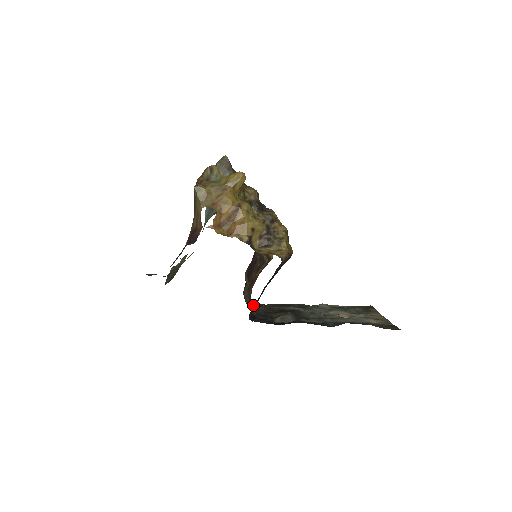
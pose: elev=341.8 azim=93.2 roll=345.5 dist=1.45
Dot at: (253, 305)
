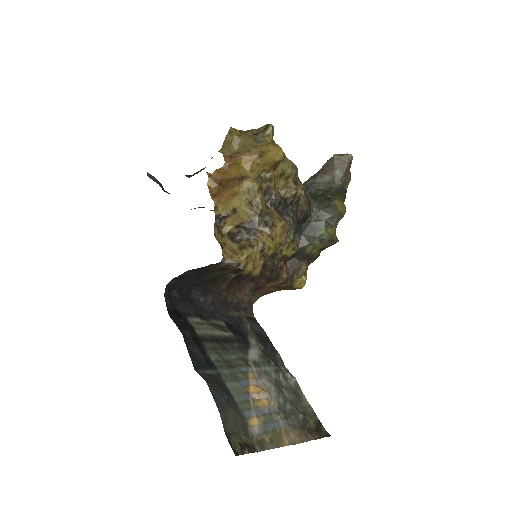
Dot at: (240, 306)
